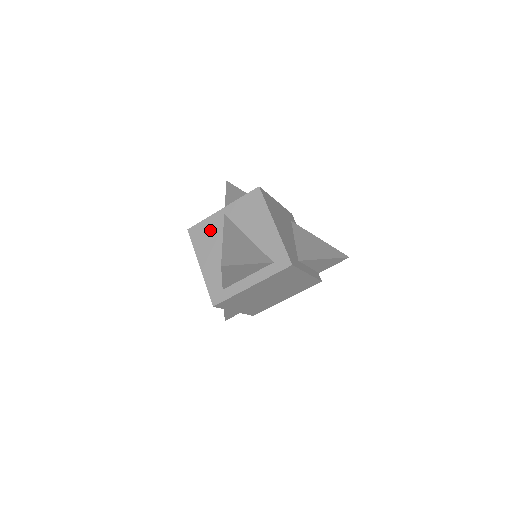
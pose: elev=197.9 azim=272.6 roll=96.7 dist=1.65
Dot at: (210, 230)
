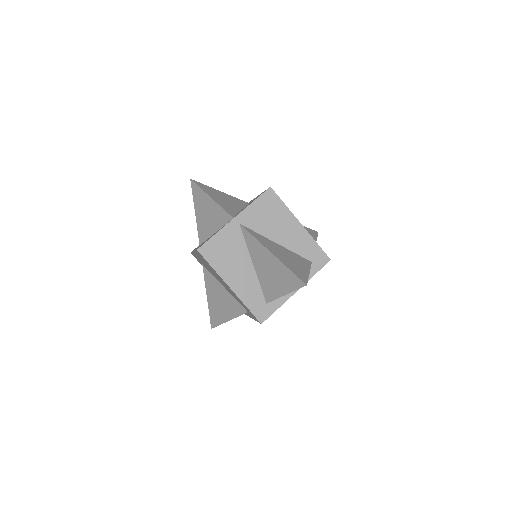
Dot at: (228, 245)
